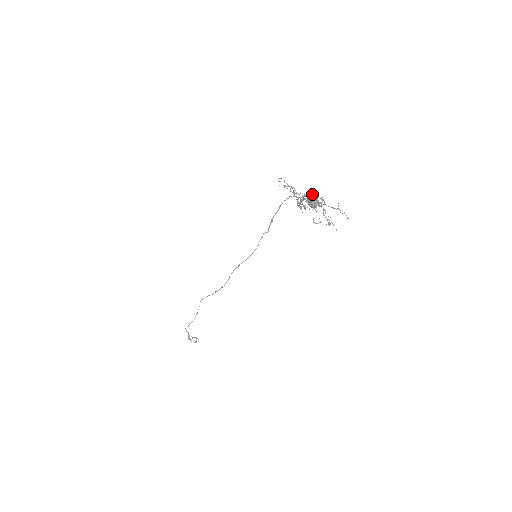
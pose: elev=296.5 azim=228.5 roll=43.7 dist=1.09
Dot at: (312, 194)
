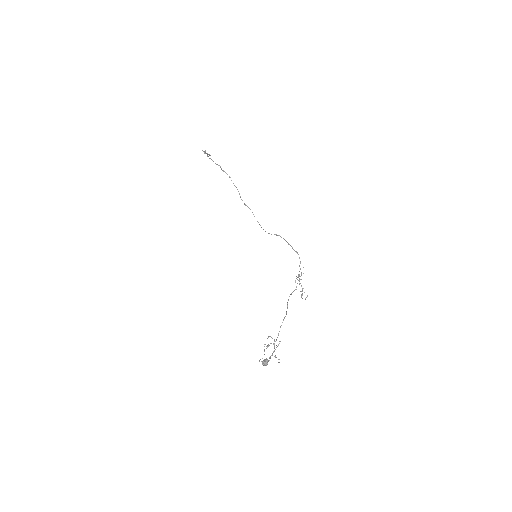
Dot at: (267, 364)
